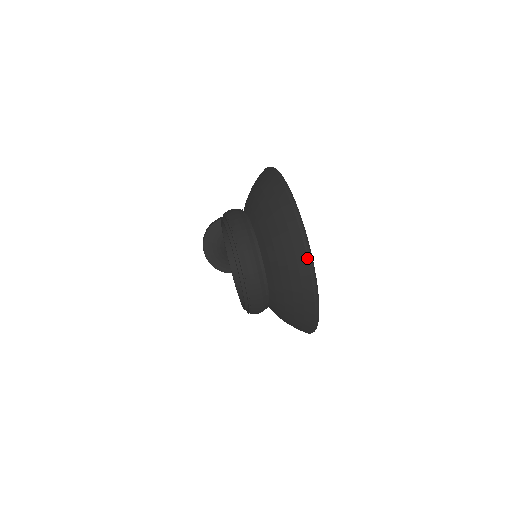
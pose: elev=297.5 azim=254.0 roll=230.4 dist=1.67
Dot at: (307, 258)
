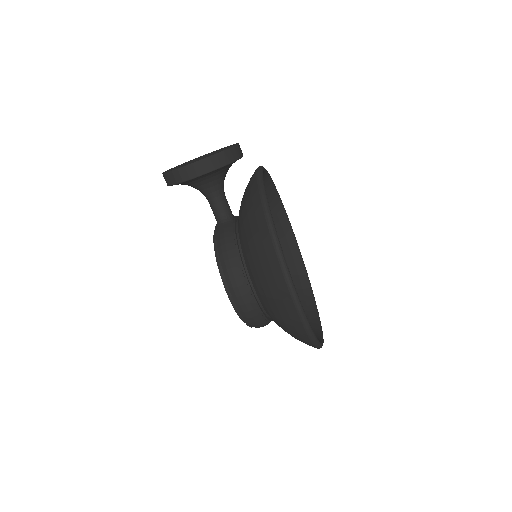
Dot at: occluded
